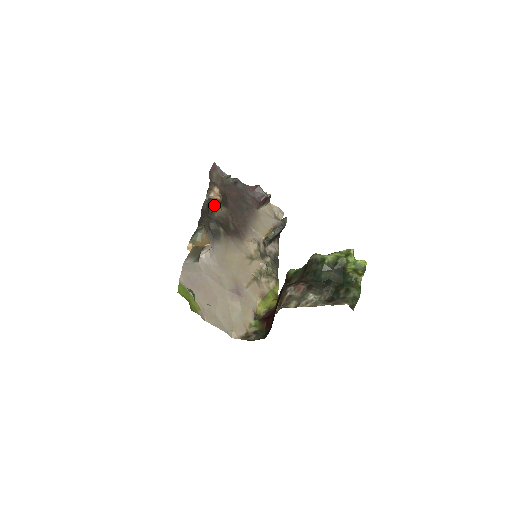
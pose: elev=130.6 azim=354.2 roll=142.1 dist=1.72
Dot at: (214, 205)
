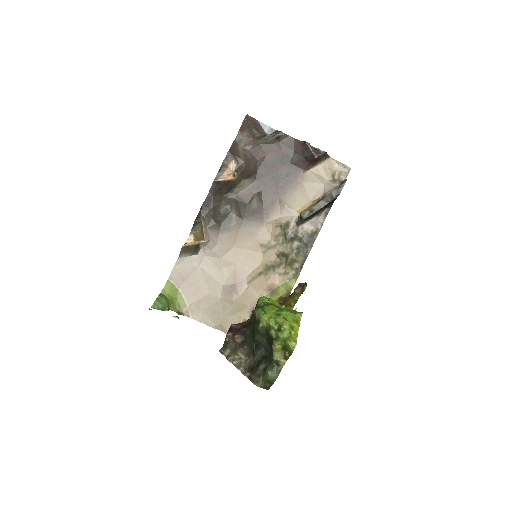
Dot at: (227, 185)
